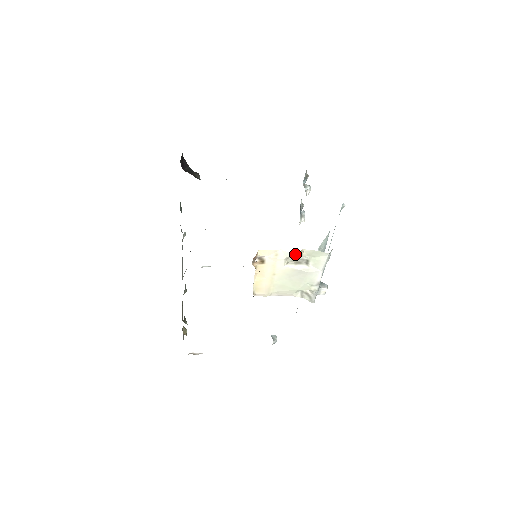
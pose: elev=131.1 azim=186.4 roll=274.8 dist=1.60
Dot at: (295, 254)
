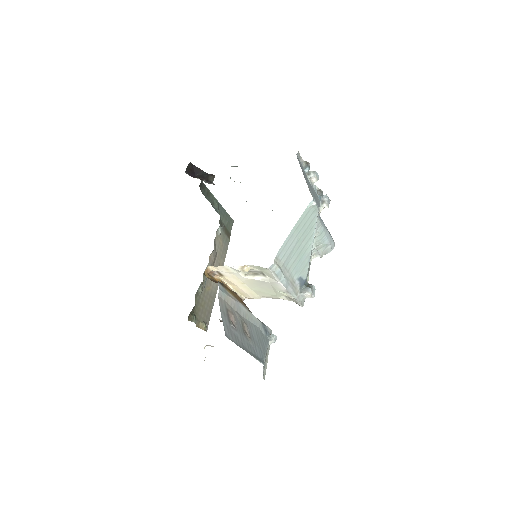
Dot at: (239, 269)
